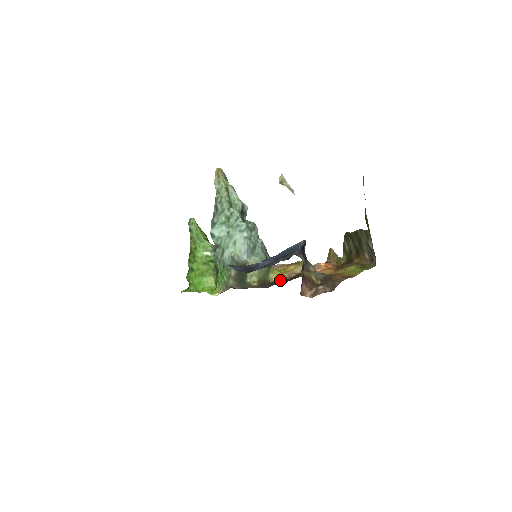
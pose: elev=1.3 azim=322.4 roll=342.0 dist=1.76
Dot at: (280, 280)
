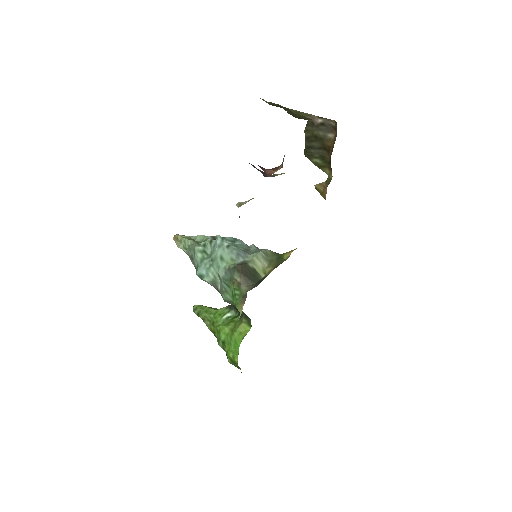
Dot at: occluded
